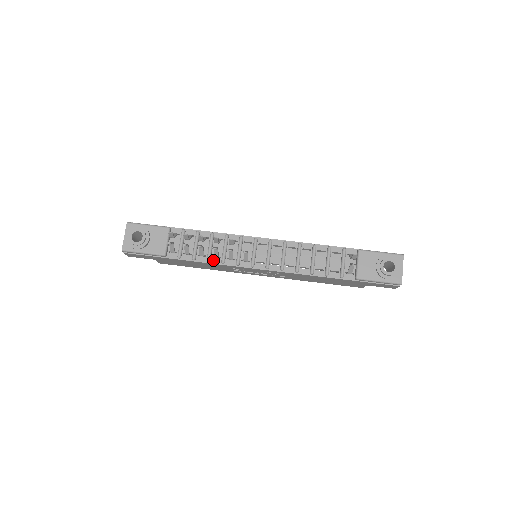
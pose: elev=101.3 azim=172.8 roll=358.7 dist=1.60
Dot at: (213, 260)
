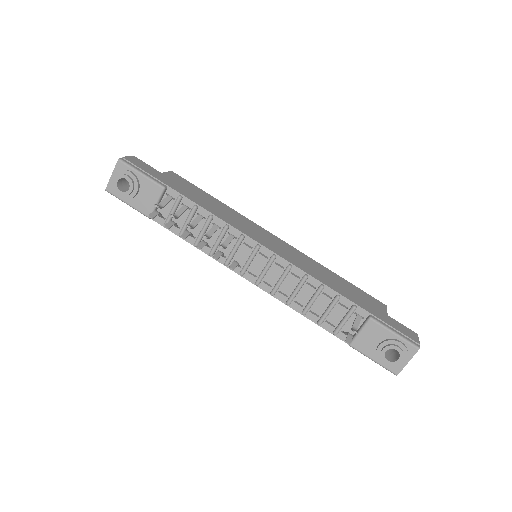
Dot at: occluded
